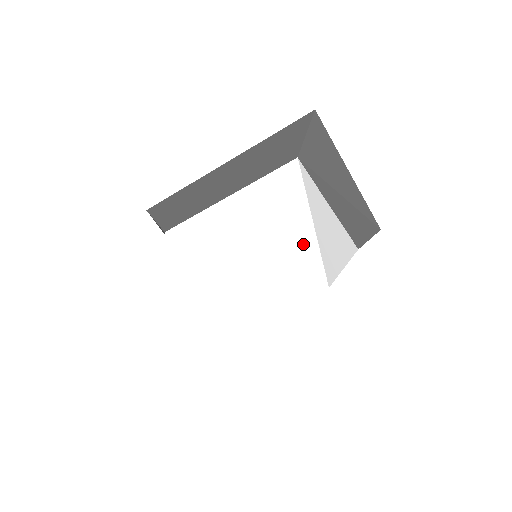
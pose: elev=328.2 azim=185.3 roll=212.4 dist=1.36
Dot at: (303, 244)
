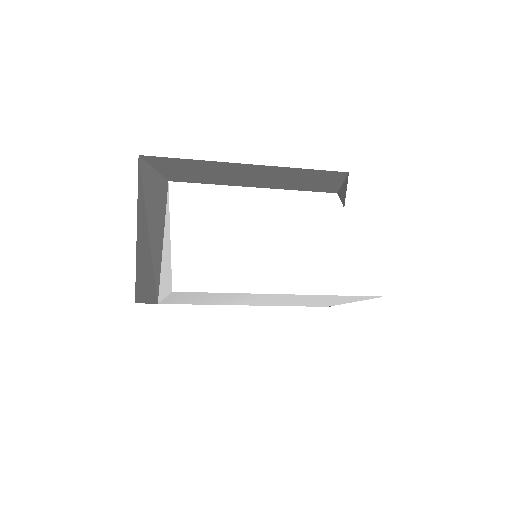
Dot at: (351, 254)
